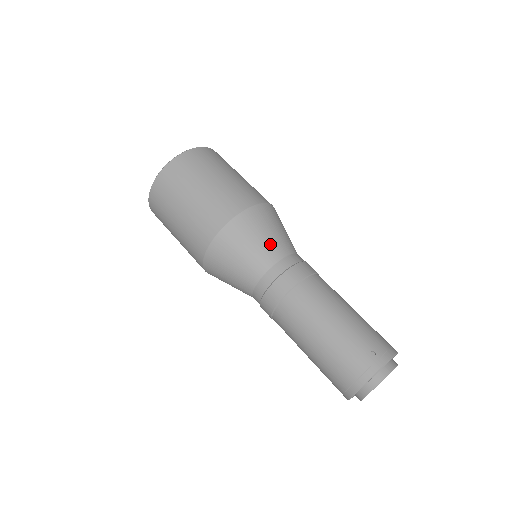
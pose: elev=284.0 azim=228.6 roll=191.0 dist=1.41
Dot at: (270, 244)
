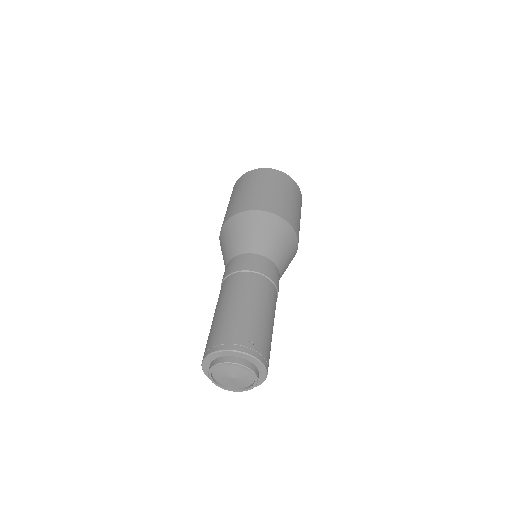
Dot at: (271, 244)
